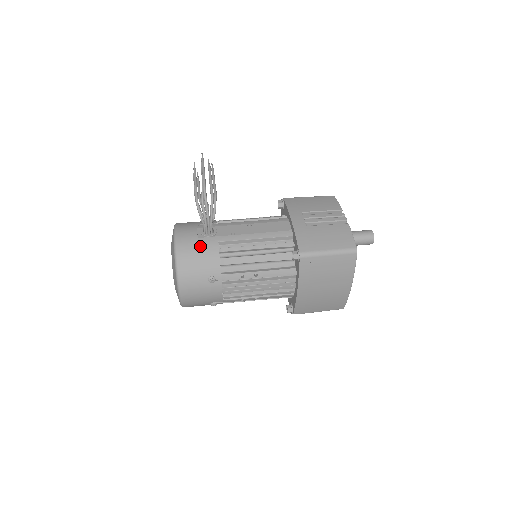
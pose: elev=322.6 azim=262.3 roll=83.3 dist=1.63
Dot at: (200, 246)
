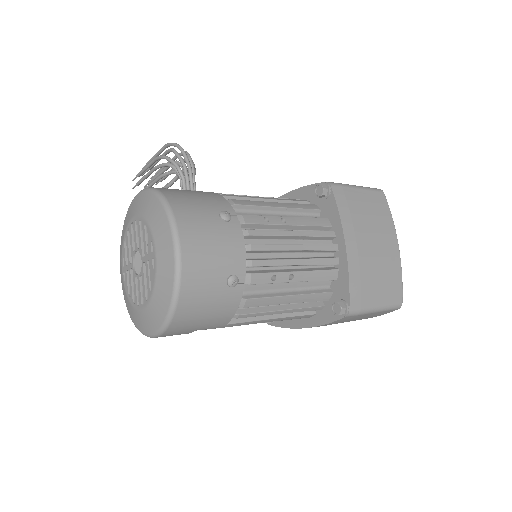
Dot at: (188, 190)
